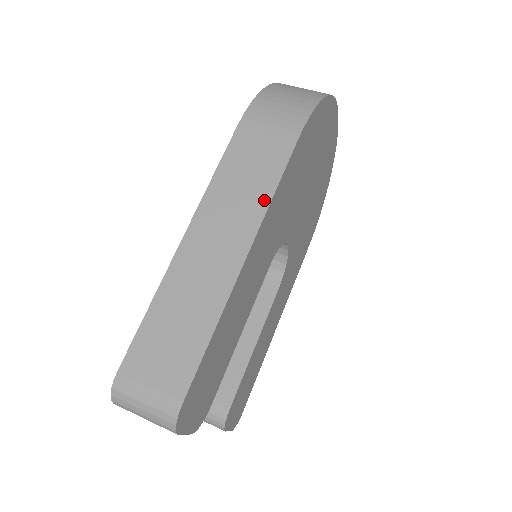
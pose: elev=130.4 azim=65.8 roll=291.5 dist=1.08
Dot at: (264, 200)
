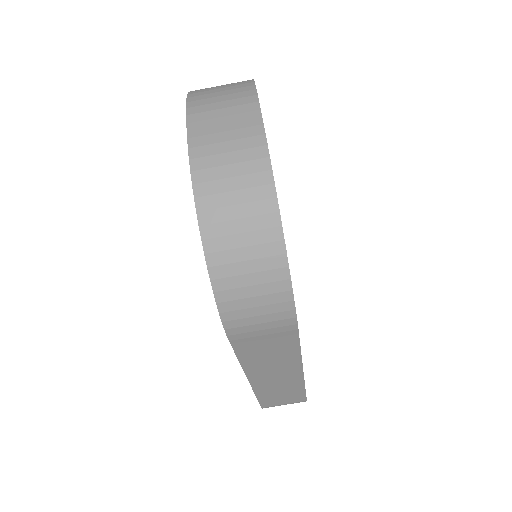
Dot at: (295, 356)
